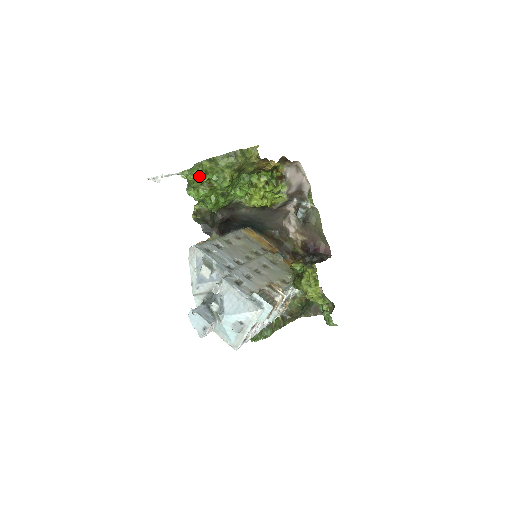
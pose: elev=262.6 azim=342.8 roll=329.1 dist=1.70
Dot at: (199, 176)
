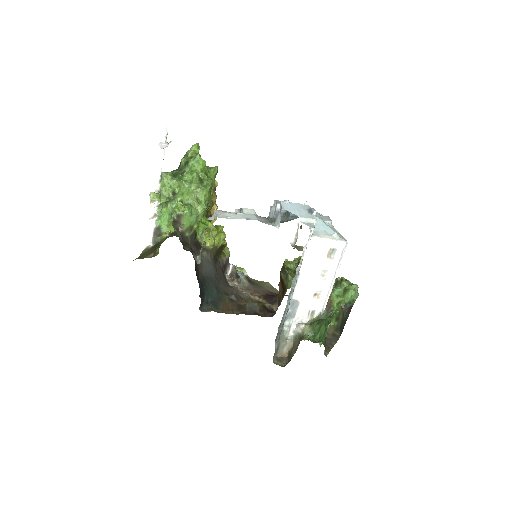
Dot at: occluded
